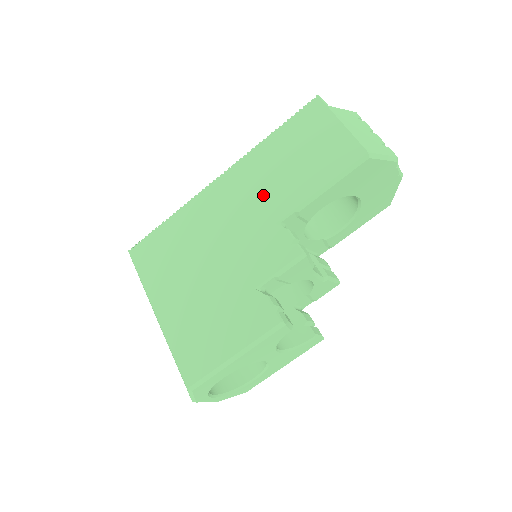
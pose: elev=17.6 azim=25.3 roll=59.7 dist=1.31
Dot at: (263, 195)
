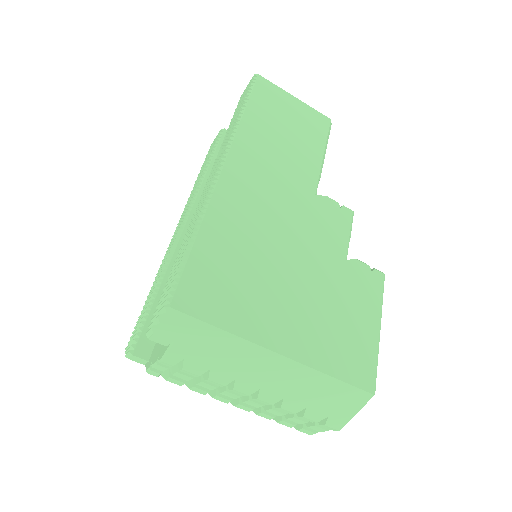
Dot at: (284, 172)
